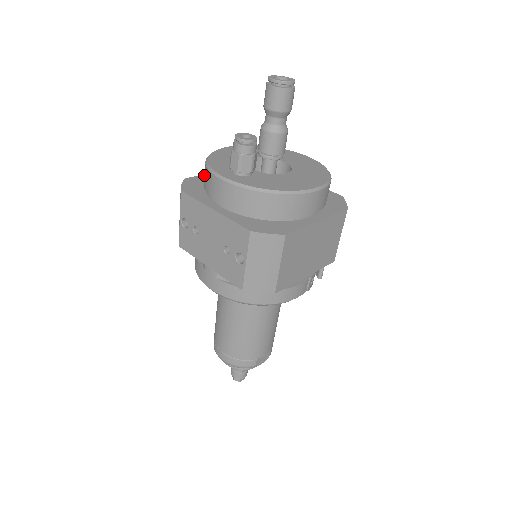
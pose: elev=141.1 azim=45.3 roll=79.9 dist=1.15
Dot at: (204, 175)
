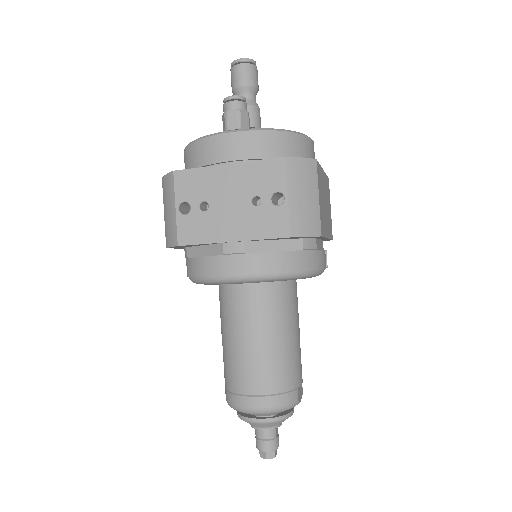
Dot at: (192, 157)
